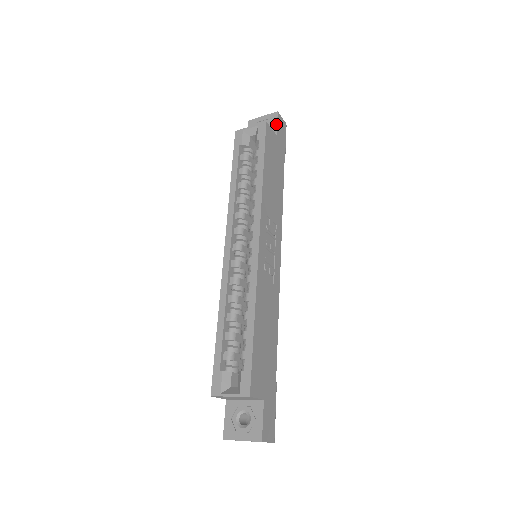
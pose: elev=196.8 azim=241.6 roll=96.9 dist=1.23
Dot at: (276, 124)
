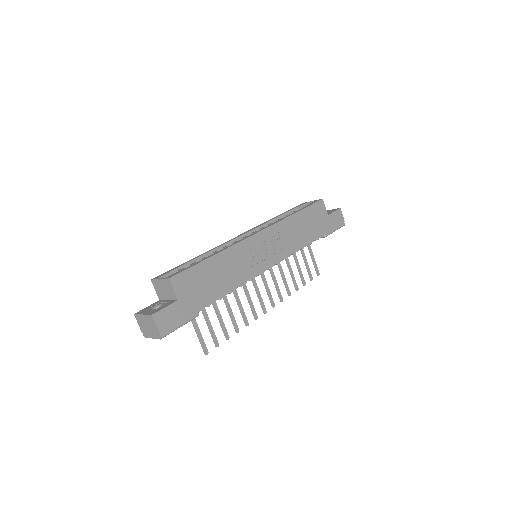
Dot at: (333, 211)
